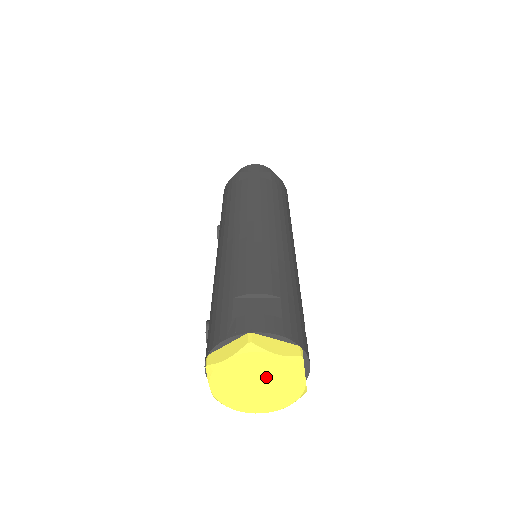
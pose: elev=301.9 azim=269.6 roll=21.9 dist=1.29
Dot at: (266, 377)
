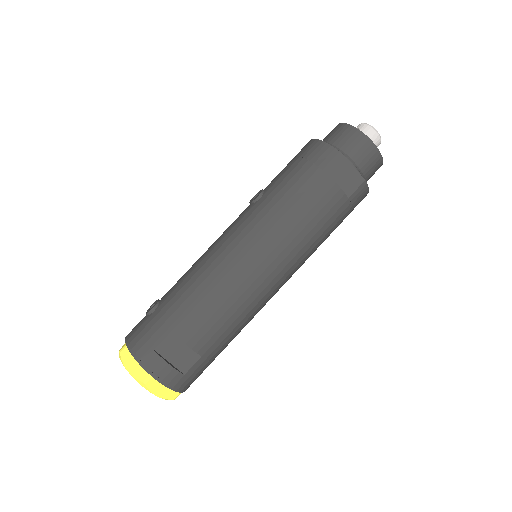
Dot at: occluded
